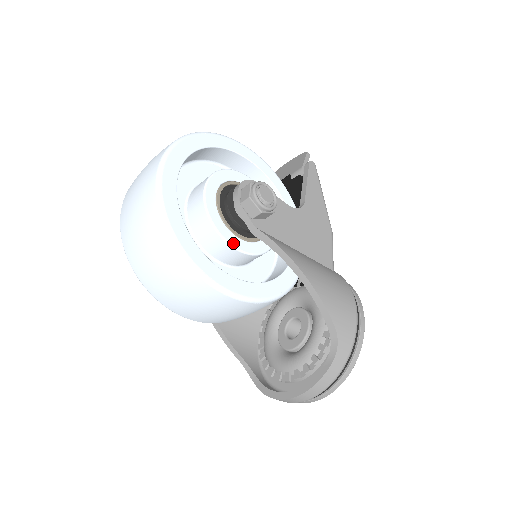
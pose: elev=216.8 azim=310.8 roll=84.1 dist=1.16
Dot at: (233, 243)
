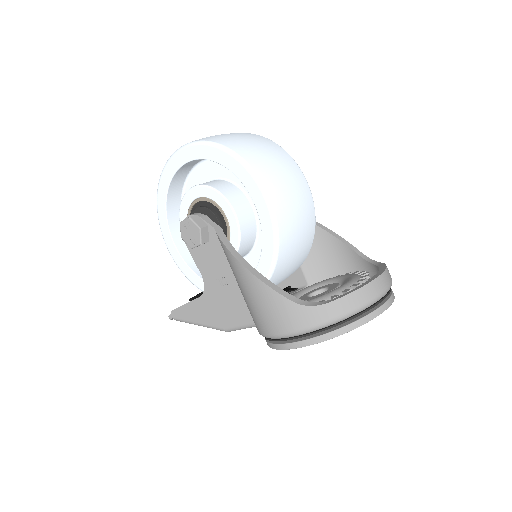
Dot at: occluded
